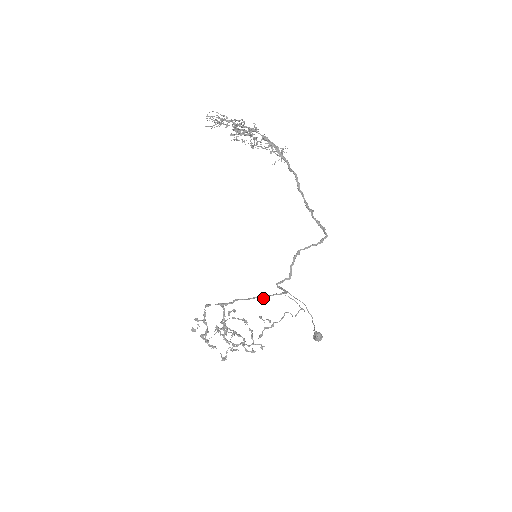
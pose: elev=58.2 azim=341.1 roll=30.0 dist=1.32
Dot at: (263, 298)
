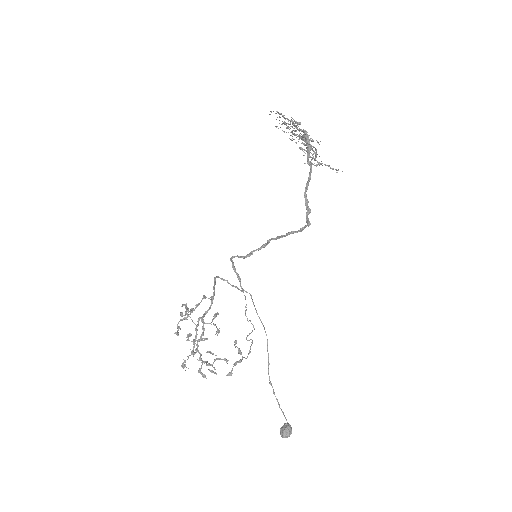
Dot at: (221, 278)
